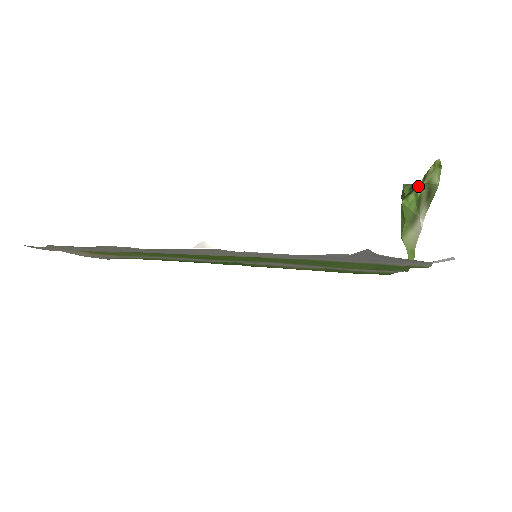
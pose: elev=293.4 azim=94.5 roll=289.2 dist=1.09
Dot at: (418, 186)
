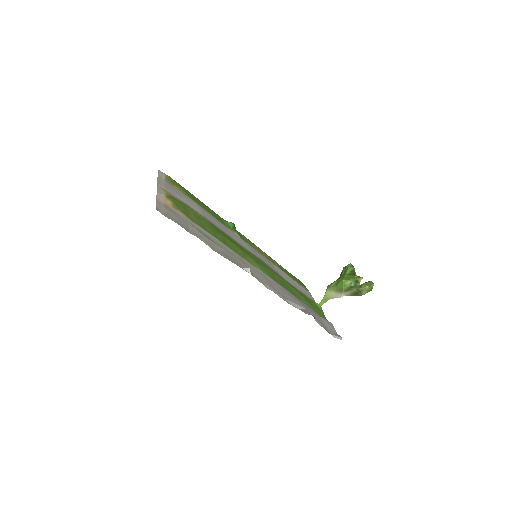
Dot at: (355, 279)
